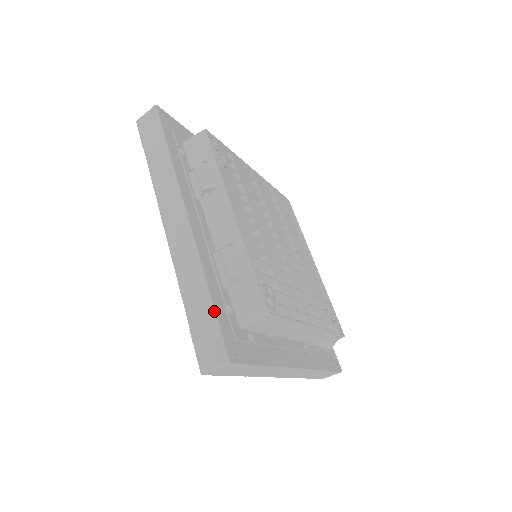
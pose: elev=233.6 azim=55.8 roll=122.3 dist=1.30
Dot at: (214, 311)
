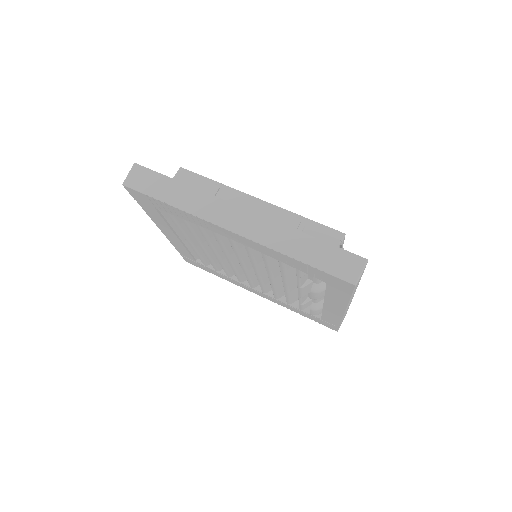
Dot at: occluded
